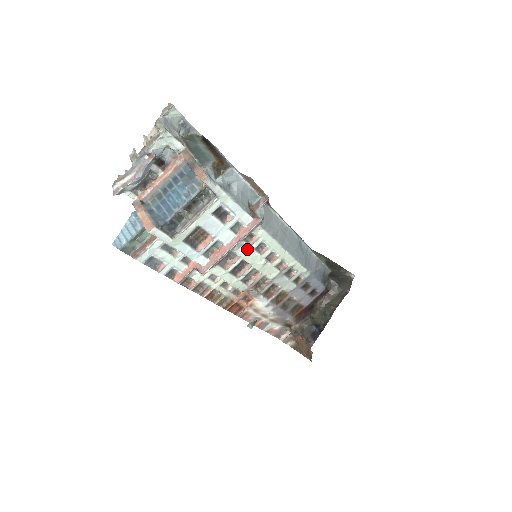
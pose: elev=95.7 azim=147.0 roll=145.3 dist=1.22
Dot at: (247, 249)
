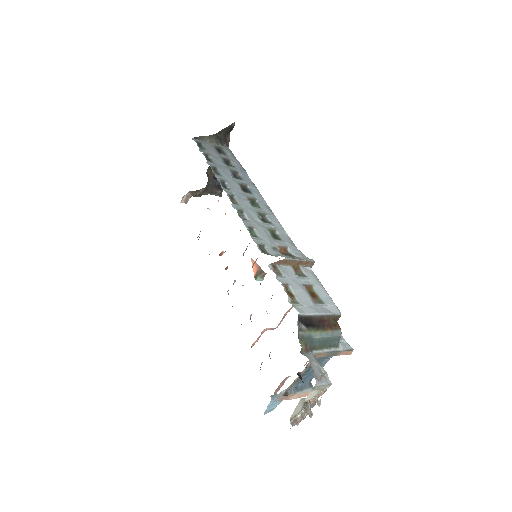
Dot at: occluded
